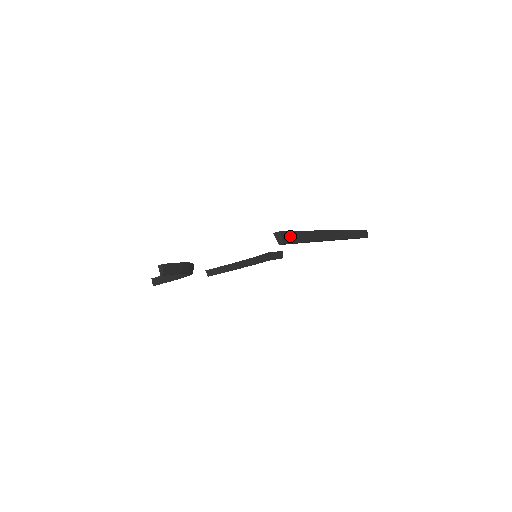
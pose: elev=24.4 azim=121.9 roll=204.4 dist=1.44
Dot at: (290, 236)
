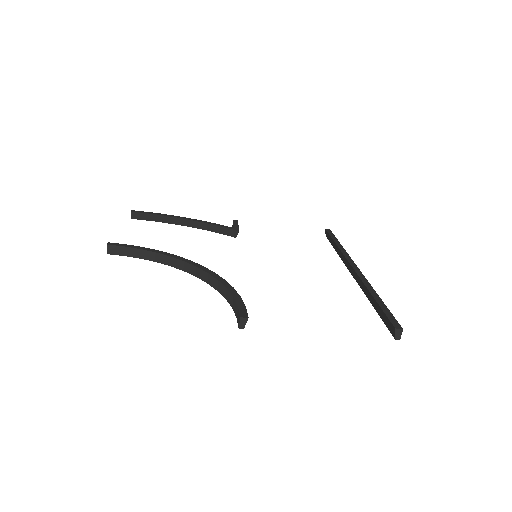
Dot at: occluded
